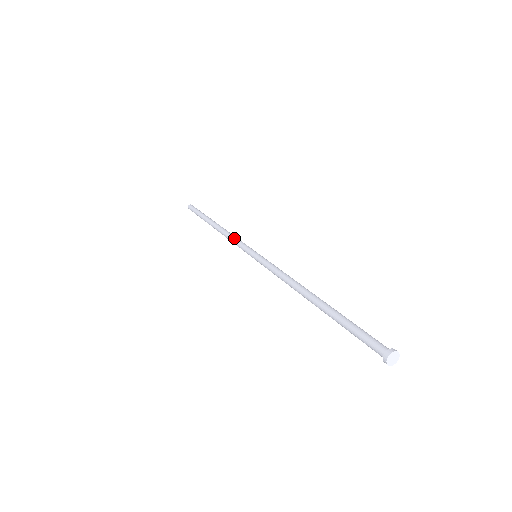
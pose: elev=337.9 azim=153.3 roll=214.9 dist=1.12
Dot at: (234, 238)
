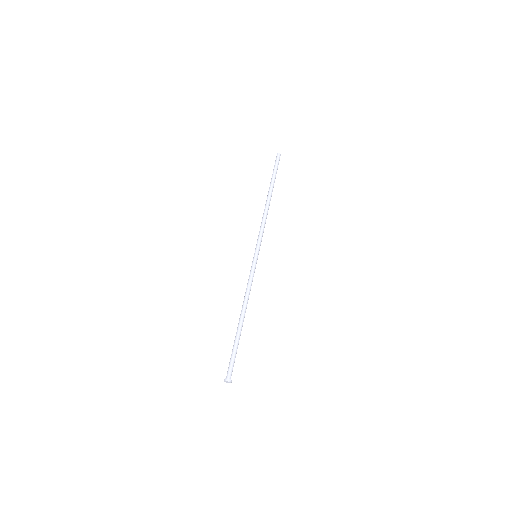
Dot at: (261, 228)
